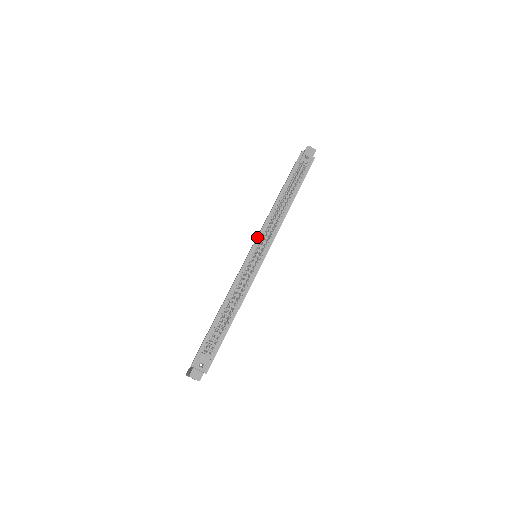
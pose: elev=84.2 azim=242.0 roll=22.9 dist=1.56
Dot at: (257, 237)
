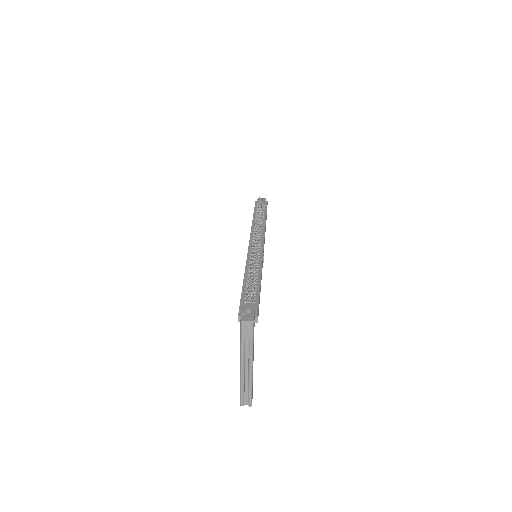
Dot at: occluded
